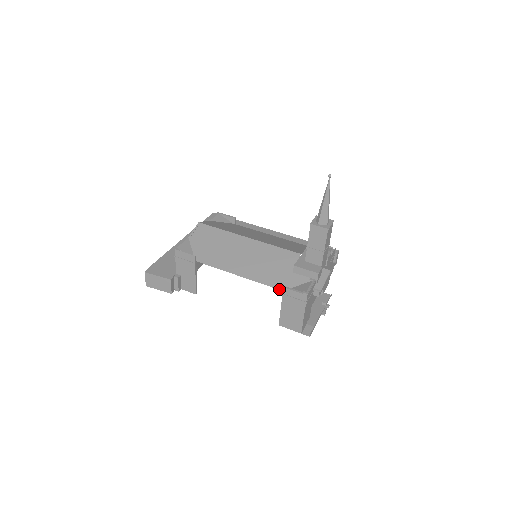
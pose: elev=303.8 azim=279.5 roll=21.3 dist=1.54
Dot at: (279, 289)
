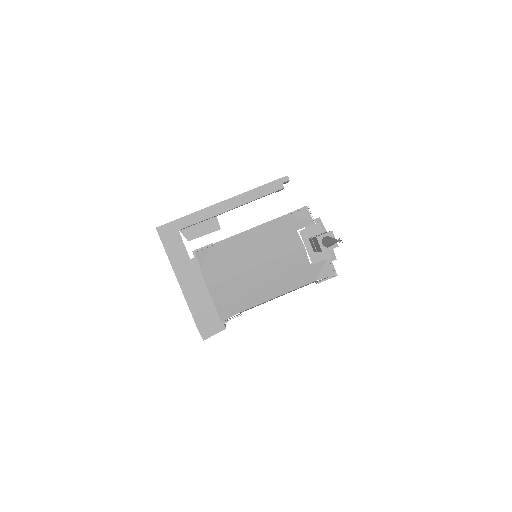
Dot at: (312, 282)
